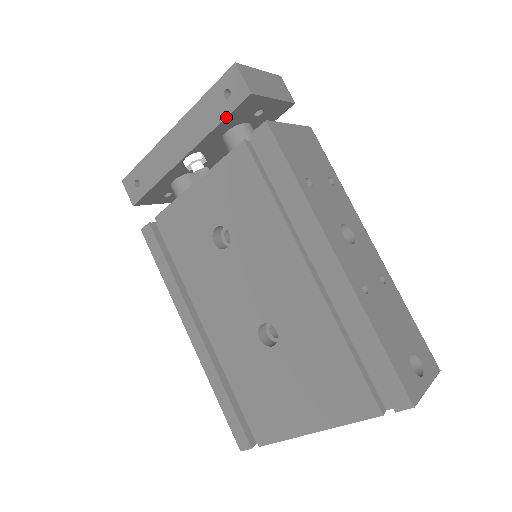
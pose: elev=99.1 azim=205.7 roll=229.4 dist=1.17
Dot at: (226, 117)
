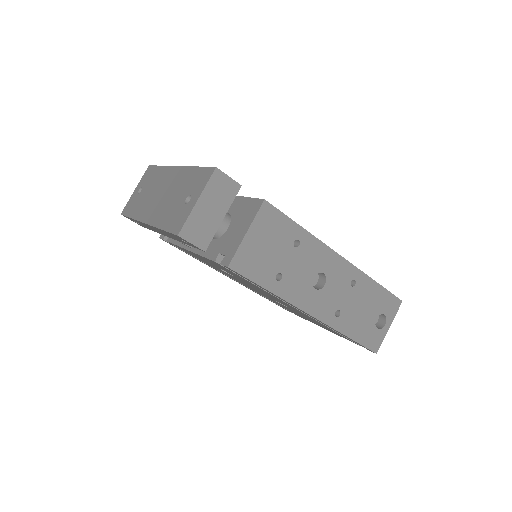
Dot at: occluded
